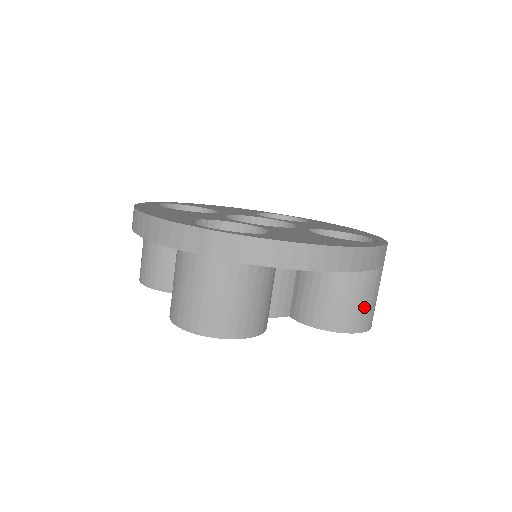
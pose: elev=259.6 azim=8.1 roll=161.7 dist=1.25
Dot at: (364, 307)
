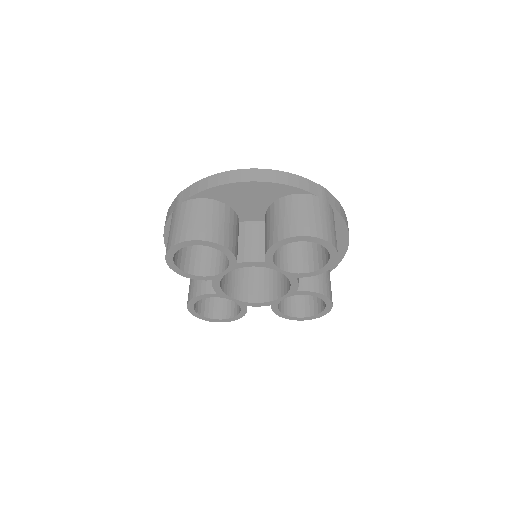
Dot at: (304, 218)
